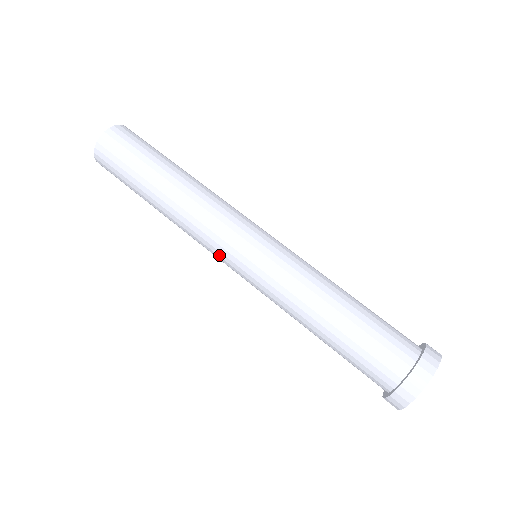
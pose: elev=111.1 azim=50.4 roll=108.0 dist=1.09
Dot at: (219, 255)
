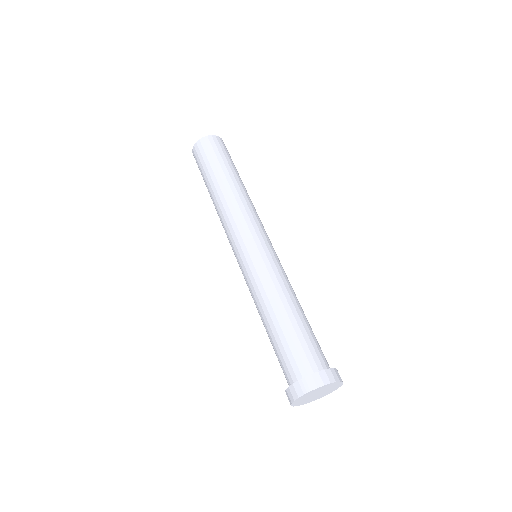
Dot at: (231, 245)
